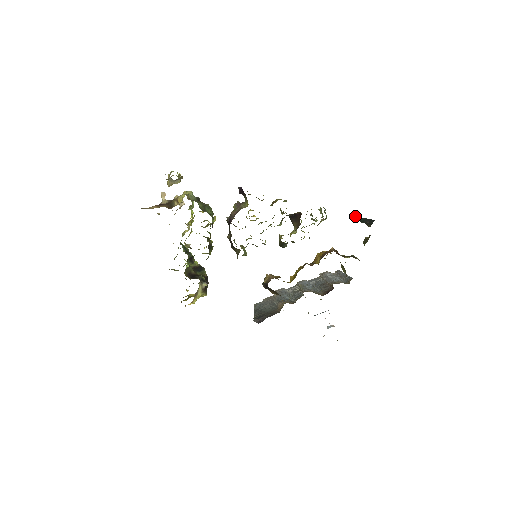
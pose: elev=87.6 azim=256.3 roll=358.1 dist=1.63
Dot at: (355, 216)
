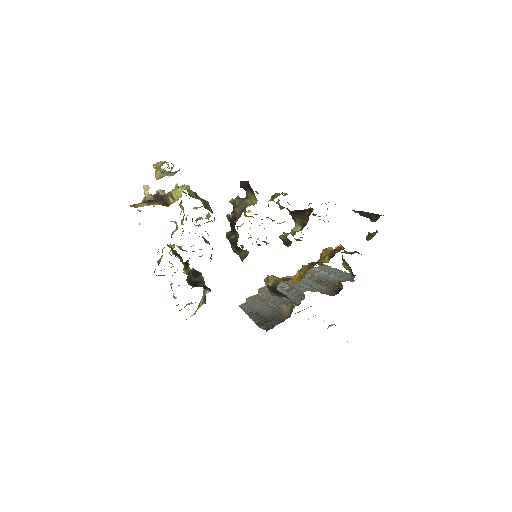
Dot at: (359, 211)
